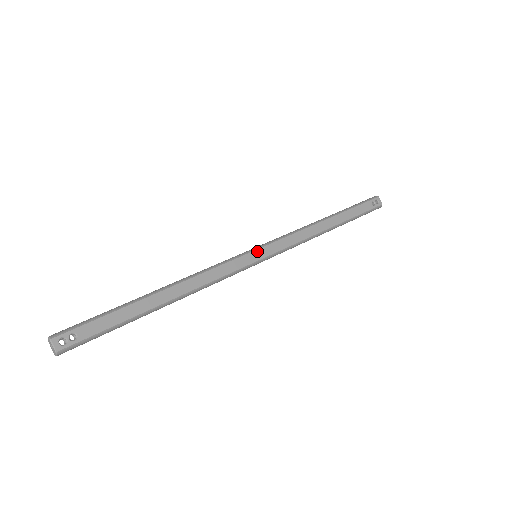
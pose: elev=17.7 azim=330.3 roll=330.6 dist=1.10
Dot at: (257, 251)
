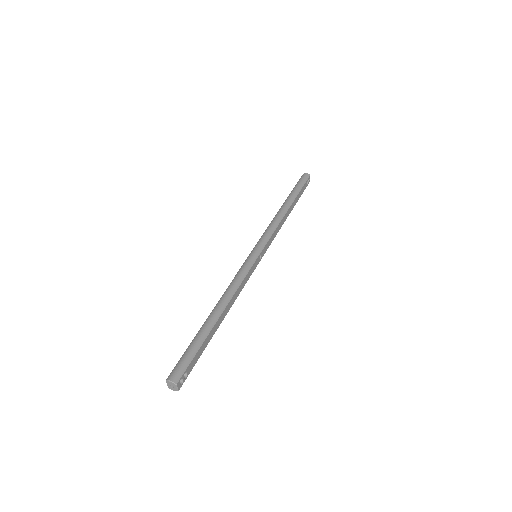
Dot at: (260, 255)
